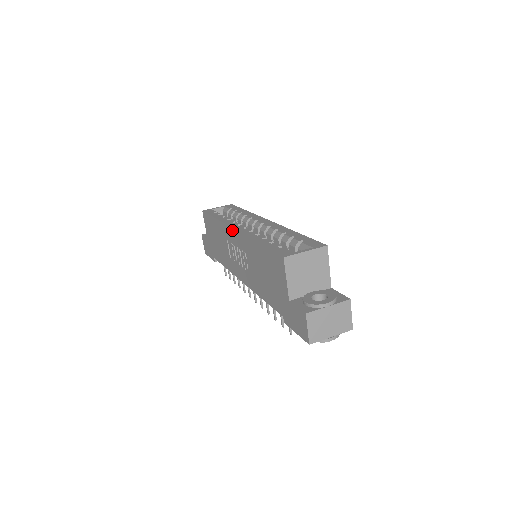
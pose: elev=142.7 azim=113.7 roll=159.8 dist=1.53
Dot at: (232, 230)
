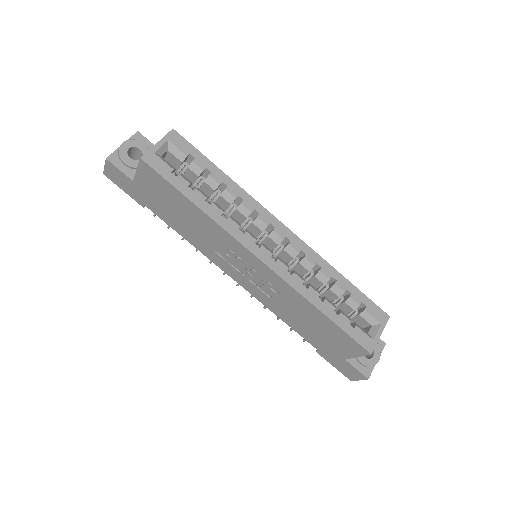
Dot at: (254, 257)
